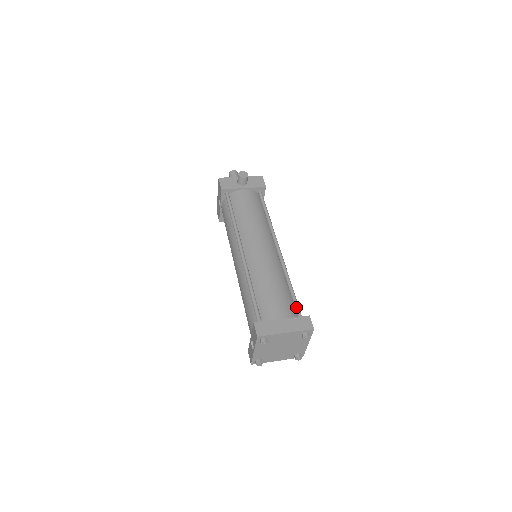
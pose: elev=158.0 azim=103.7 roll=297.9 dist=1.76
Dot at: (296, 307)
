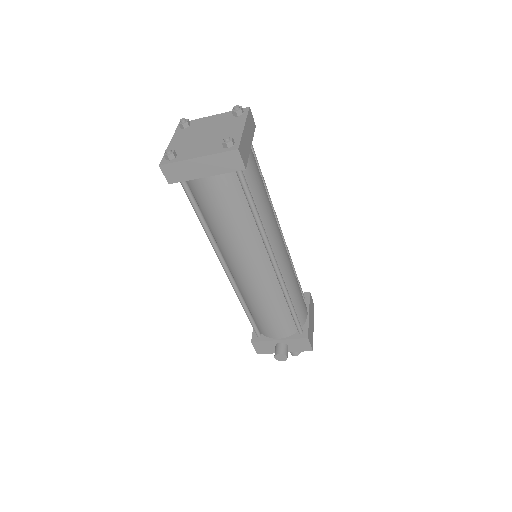
Dot at: occluded
